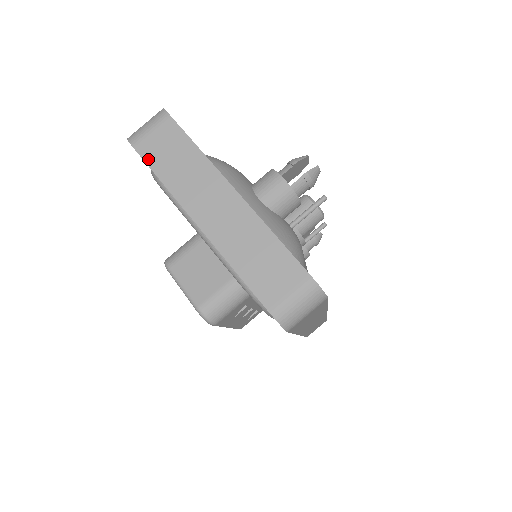
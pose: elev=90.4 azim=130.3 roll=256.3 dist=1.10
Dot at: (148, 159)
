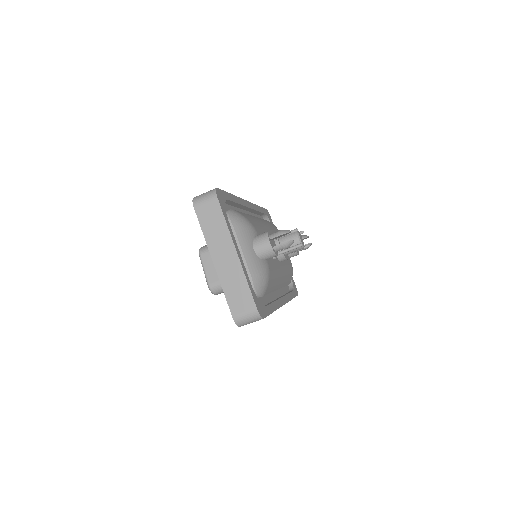
Dot at: (200, 218)
